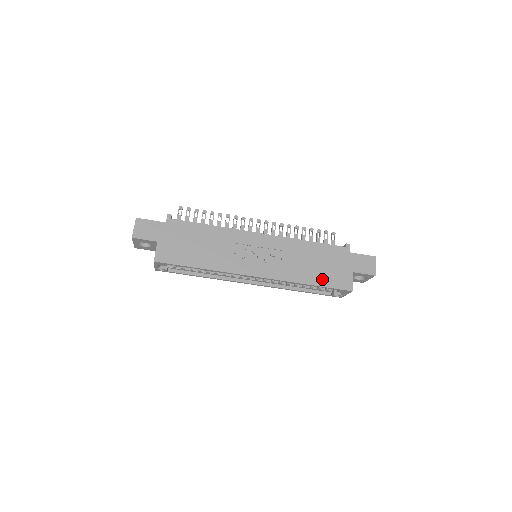
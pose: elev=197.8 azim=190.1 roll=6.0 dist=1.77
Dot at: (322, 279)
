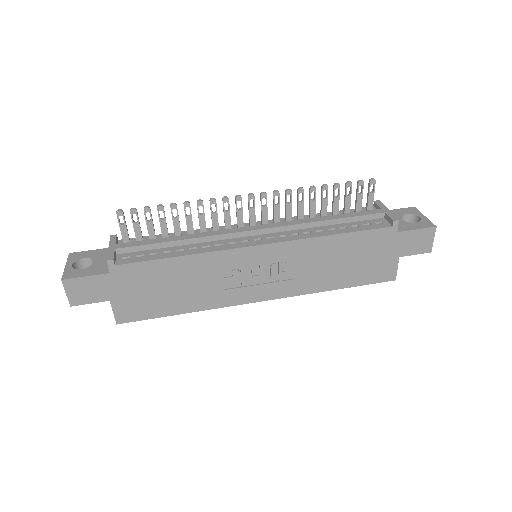
Dot at: (354, 278)
